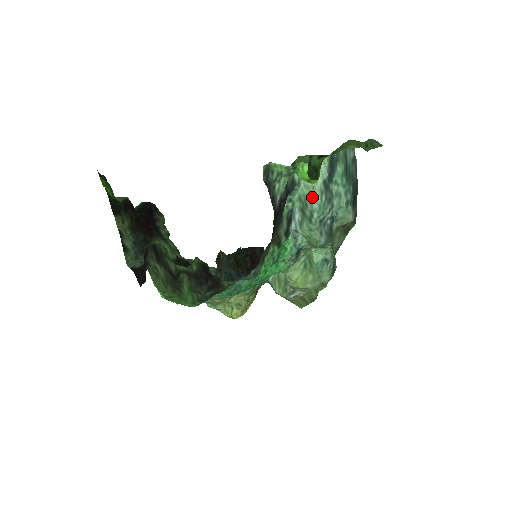
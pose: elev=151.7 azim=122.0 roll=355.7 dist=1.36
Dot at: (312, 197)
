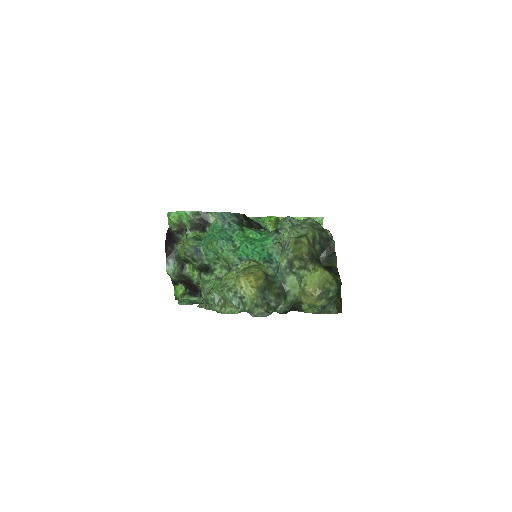
Dot at: occluded
